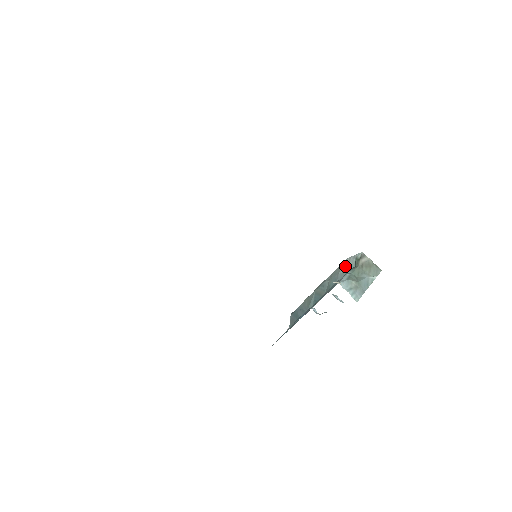
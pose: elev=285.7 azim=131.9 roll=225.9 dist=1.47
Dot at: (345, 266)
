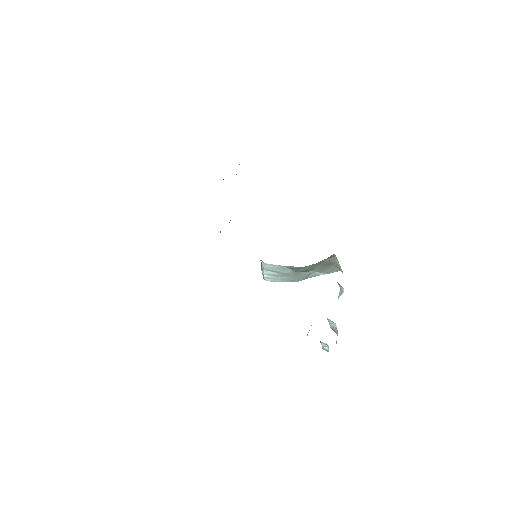
Dot at: occluded
